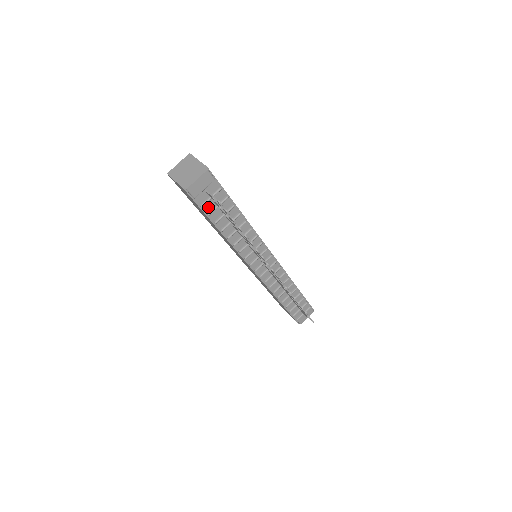
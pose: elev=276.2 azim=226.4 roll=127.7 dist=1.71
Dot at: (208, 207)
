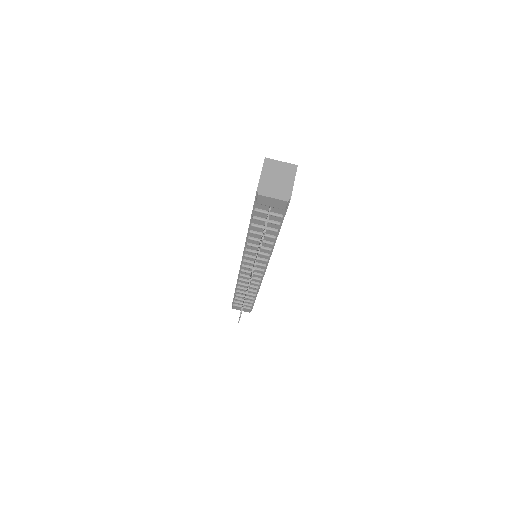
Dot at: (259, 214)
